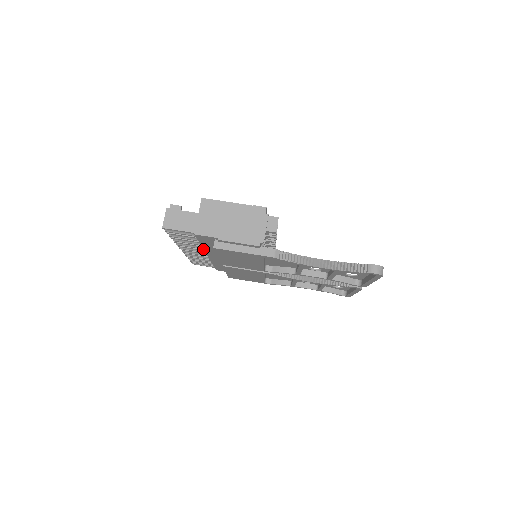
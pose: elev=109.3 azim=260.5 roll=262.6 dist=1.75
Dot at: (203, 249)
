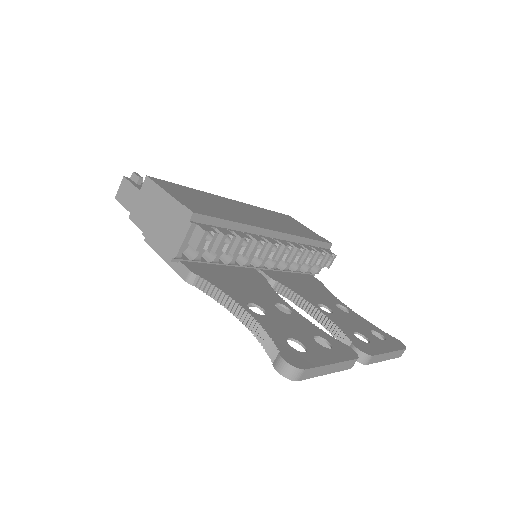
Dot at: occluded
